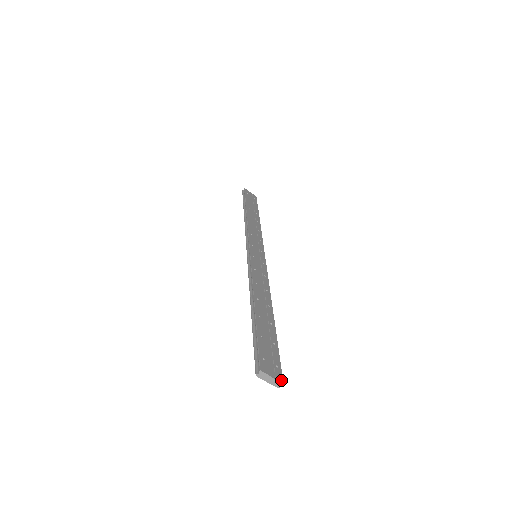
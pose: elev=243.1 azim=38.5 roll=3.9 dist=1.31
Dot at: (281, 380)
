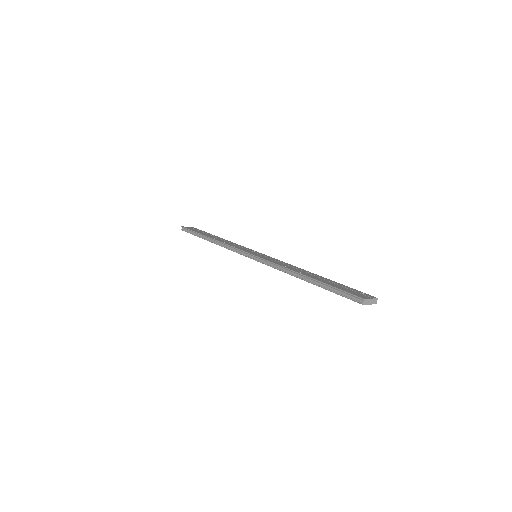
Dot at: (375, 298)
